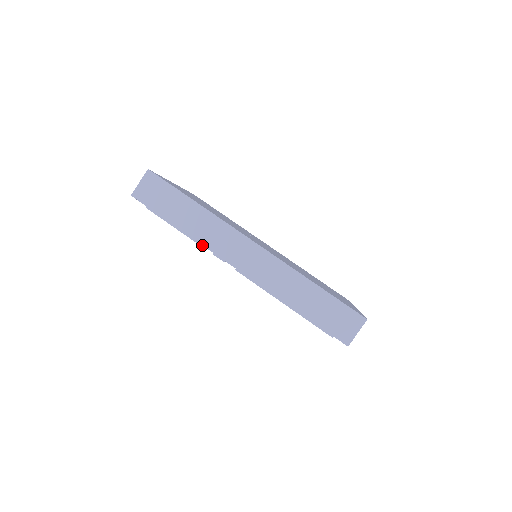
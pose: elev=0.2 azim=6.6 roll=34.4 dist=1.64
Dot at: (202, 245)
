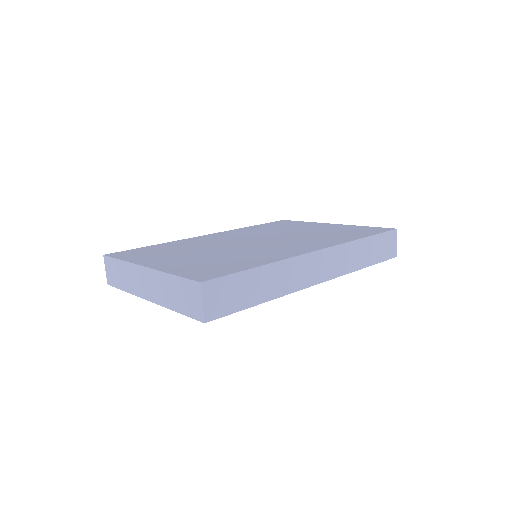
Dot at: occluded
